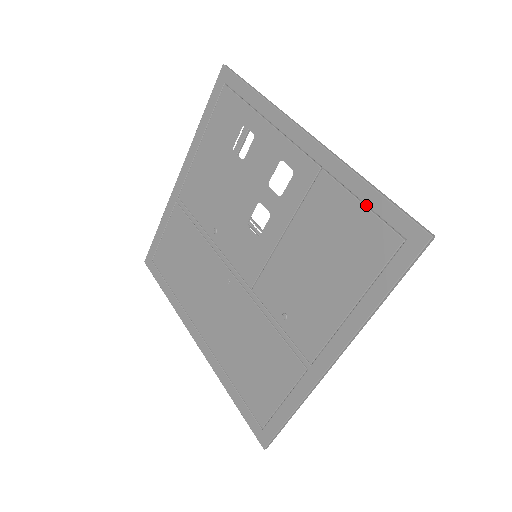
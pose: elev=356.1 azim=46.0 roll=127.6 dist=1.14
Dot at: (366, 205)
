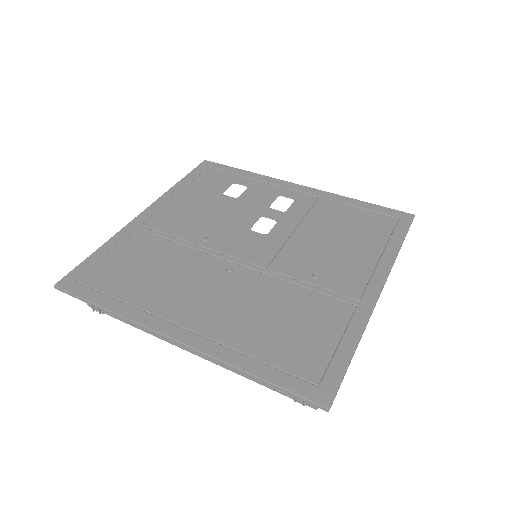
Dot at: (361, 210)
